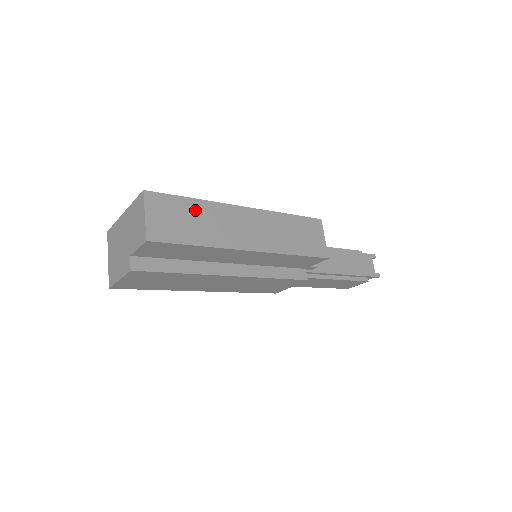
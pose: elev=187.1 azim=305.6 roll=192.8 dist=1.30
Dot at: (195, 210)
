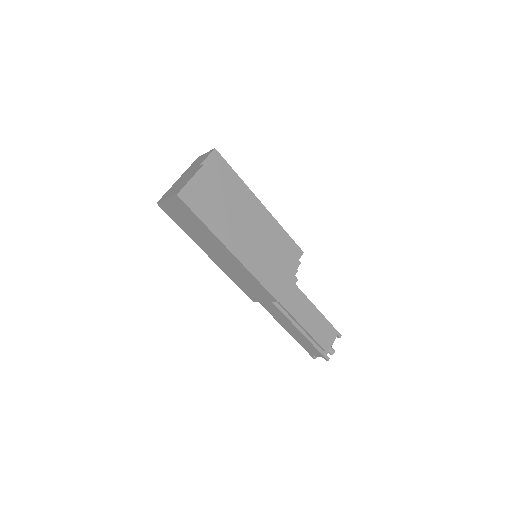
Dot at: occluded
